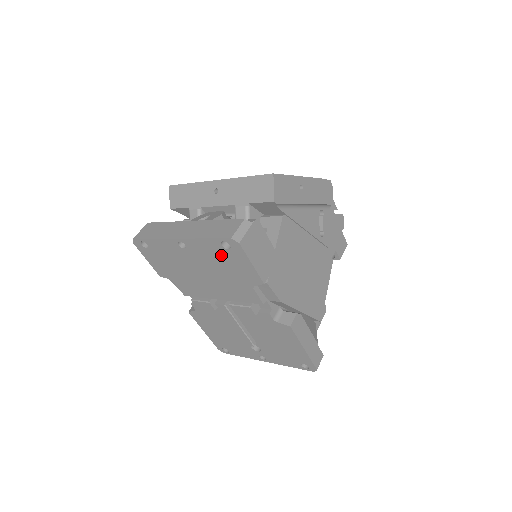
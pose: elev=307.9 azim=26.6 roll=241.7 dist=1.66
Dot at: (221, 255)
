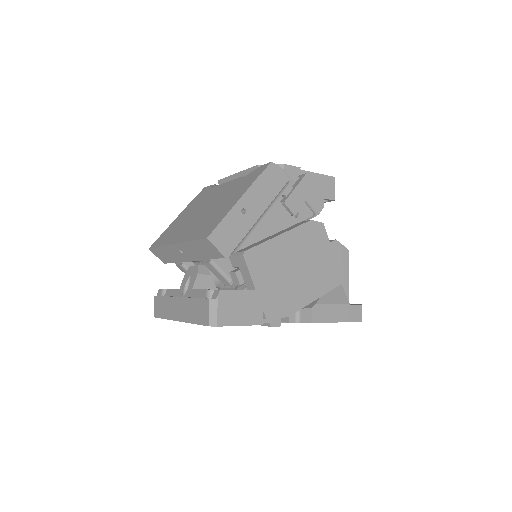
Dot at: occluded
